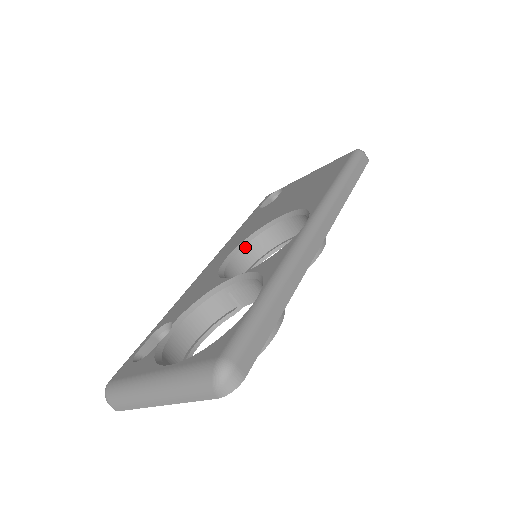
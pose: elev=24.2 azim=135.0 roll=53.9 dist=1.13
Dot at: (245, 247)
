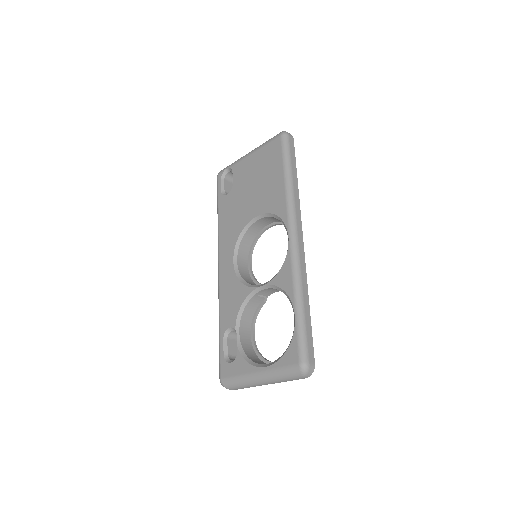
Dot at: (240, 246)
